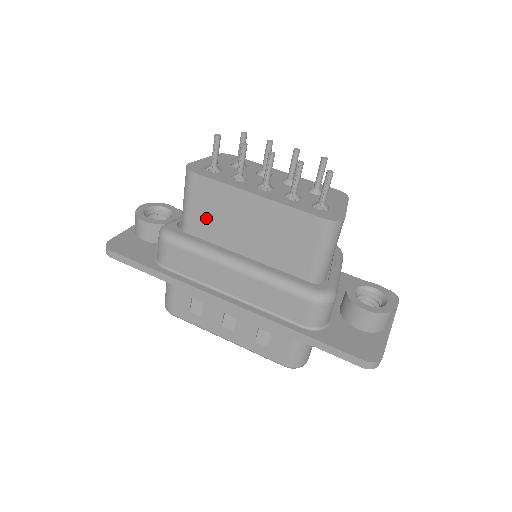
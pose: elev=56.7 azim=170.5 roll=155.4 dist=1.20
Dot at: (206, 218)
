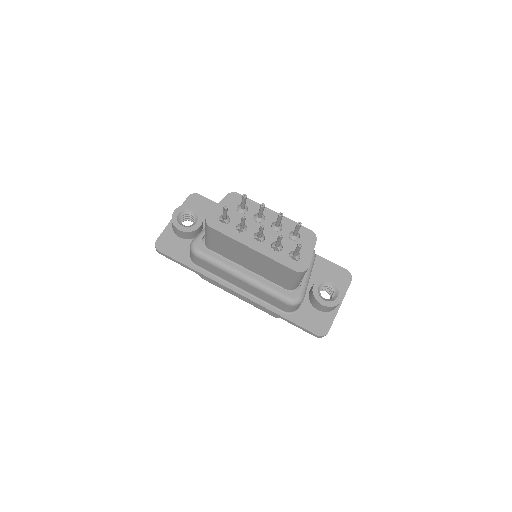
Dot at: (221, 247)
